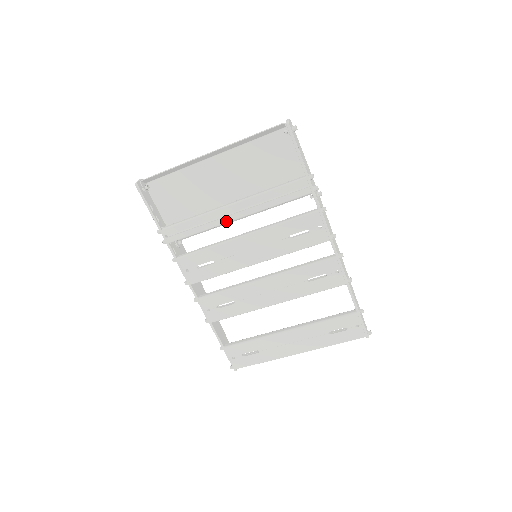
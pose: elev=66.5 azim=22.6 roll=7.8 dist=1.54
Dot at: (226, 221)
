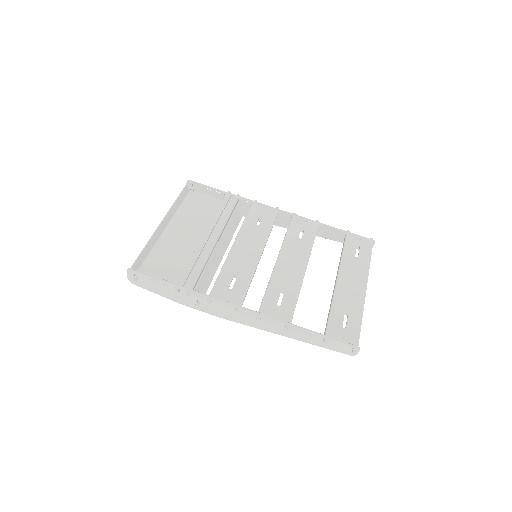
Dot at: (213, 244)
